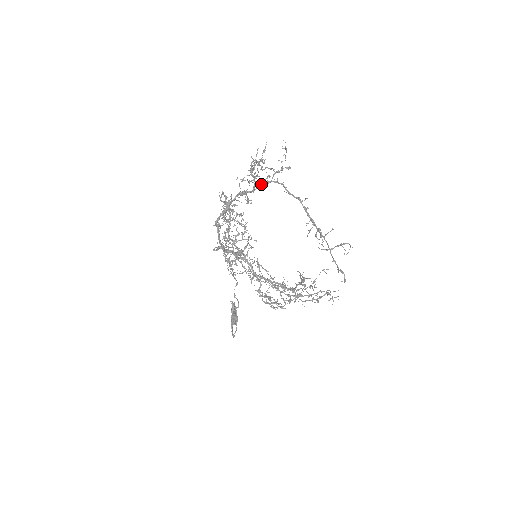
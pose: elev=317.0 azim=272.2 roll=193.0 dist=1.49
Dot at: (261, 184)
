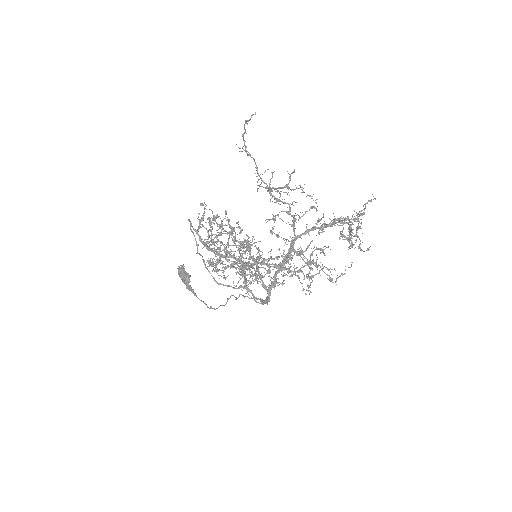
Dot at: (315, 229)
